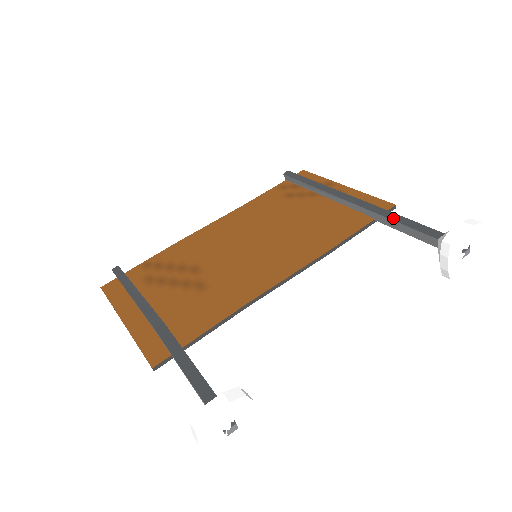
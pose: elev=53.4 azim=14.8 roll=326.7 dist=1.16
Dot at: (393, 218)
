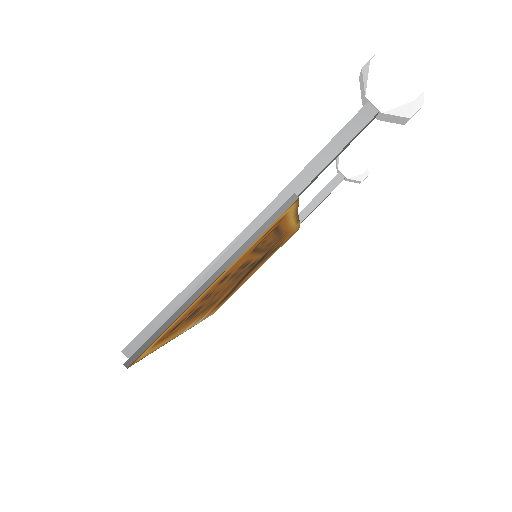
Dot at: occluded
